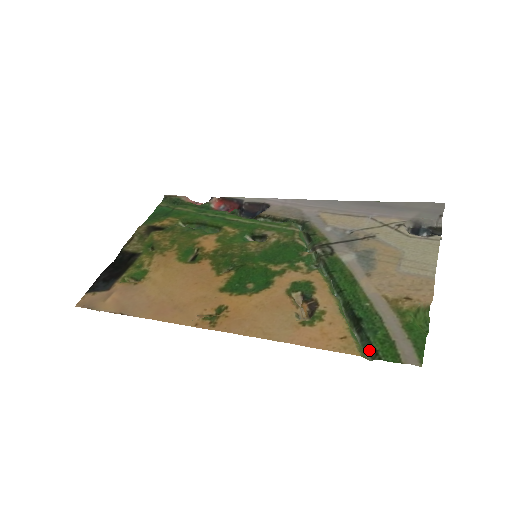
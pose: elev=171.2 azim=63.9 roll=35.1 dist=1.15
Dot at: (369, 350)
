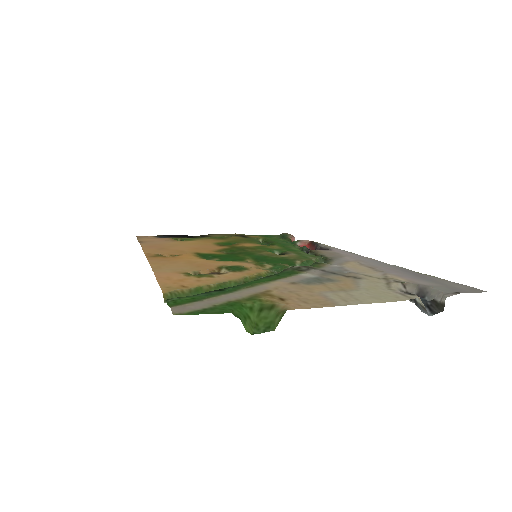
Dot at: occluded
